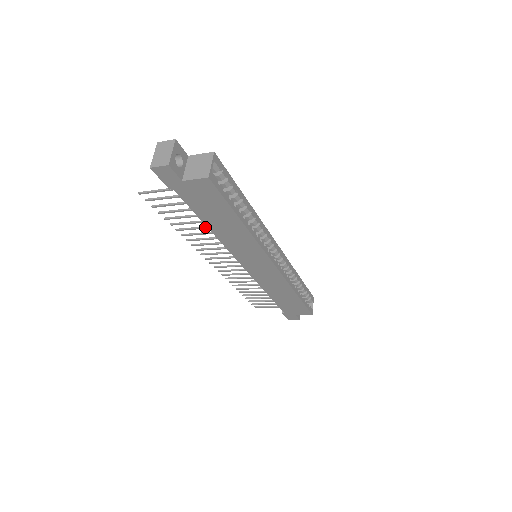
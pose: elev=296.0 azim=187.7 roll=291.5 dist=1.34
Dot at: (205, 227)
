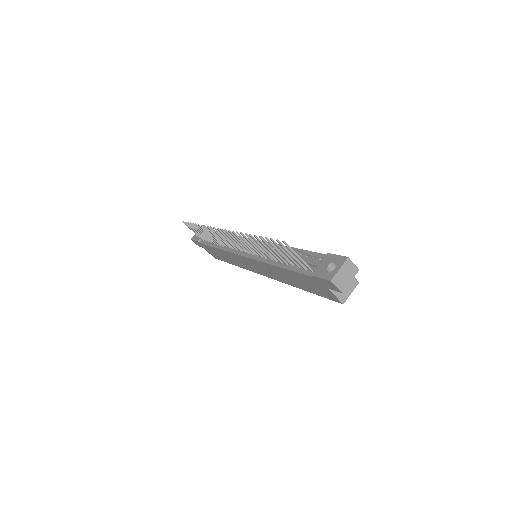
Dot at: (272, 256)
